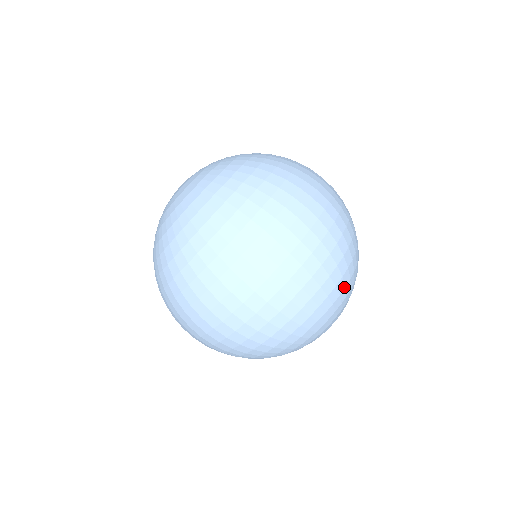
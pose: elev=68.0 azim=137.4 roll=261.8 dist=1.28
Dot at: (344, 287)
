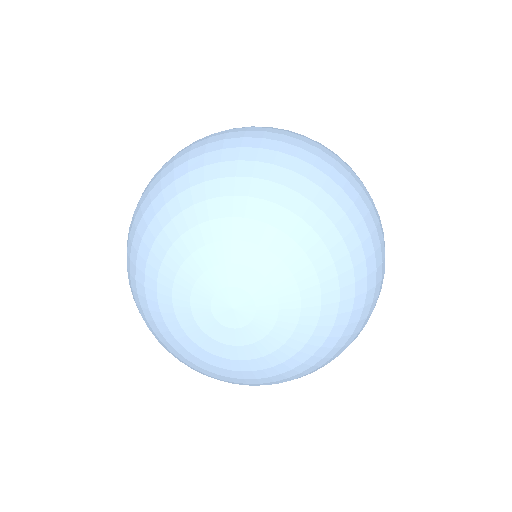
Dot at: (334, 223)
